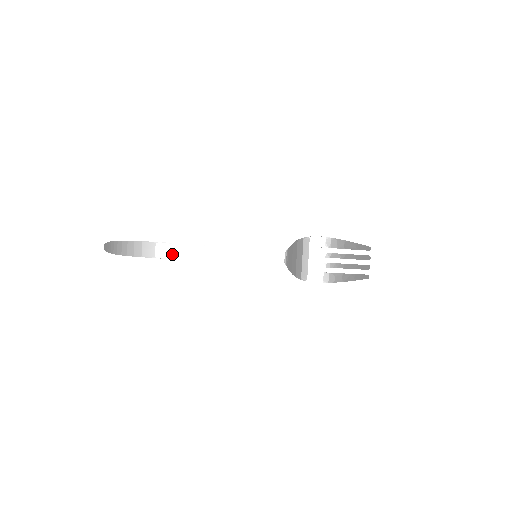
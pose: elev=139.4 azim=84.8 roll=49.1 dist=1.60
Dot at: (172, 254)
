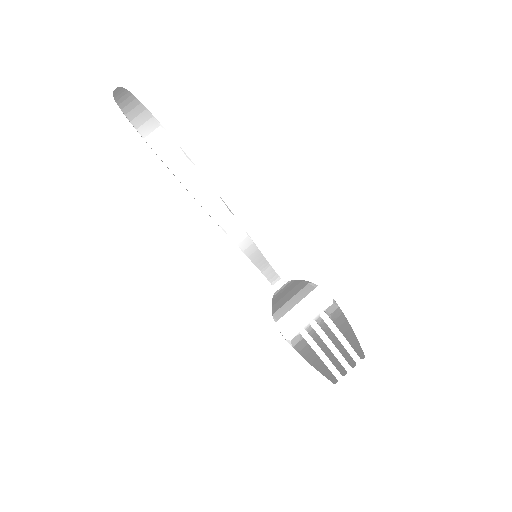
Dot at: (178, 168)
